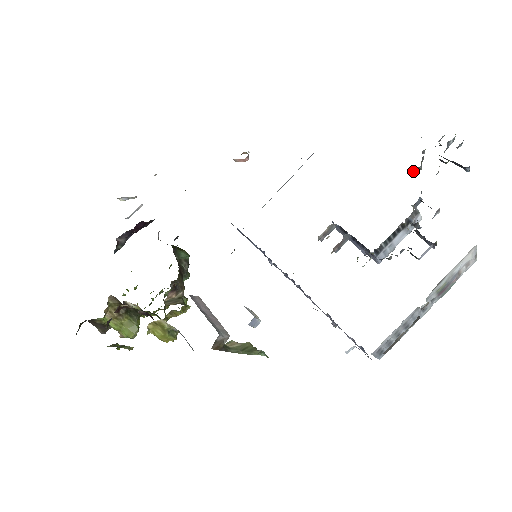
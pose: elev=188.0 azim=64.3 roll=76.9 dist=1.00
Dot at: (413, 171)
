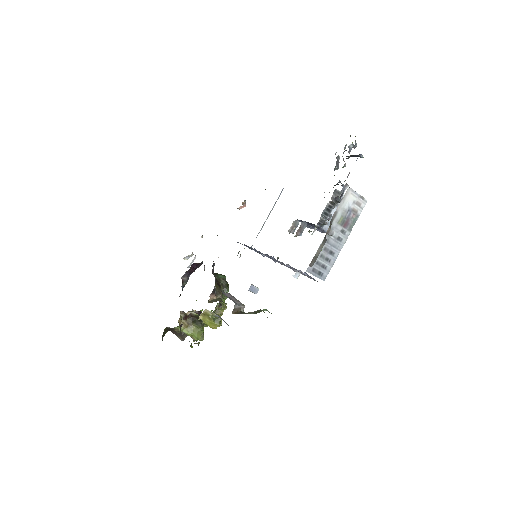
Dot at: occluded
